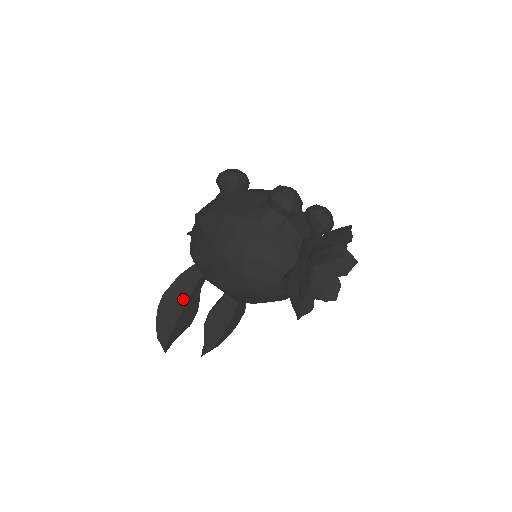
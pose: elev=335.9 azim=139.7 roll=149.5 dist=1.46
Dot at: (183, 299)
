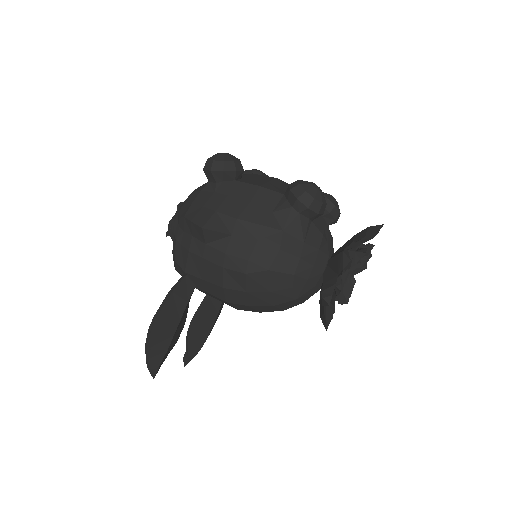
Dot at: (176, 318)
